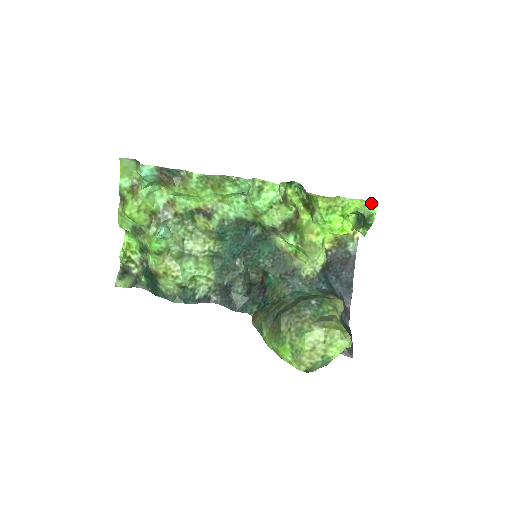
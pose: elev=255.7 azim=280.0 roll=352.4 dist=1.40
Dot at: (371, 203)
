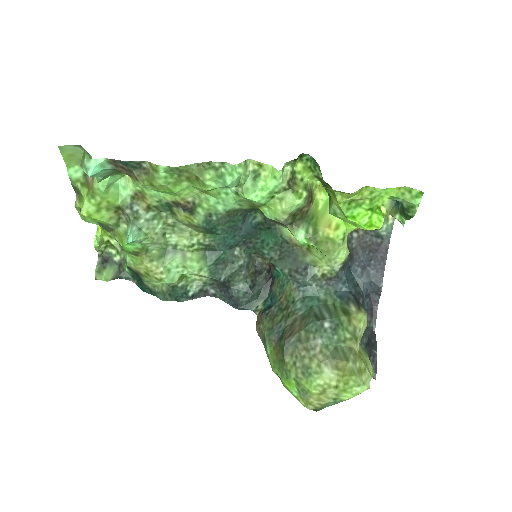
Dot at: (413, 191)
